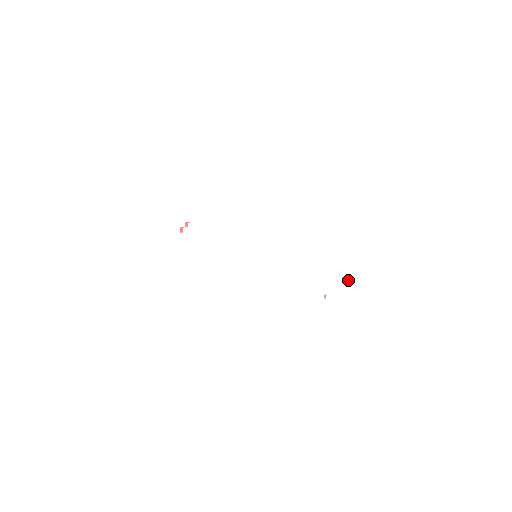
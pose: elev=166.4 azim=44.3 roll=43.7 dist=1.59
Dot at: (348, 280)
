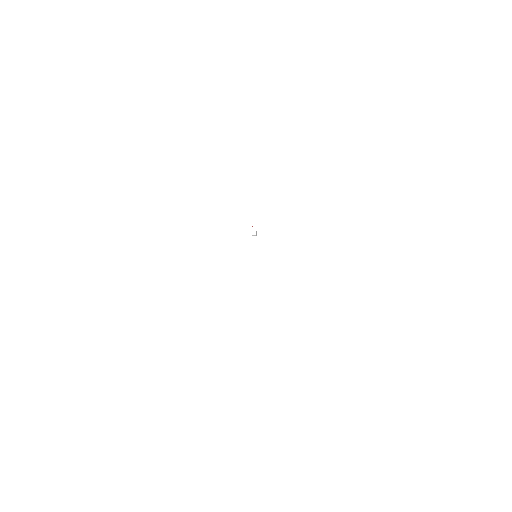
Dot at: (257, 274)
